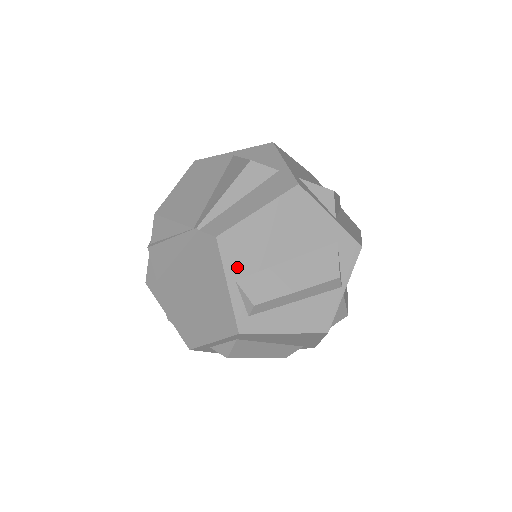
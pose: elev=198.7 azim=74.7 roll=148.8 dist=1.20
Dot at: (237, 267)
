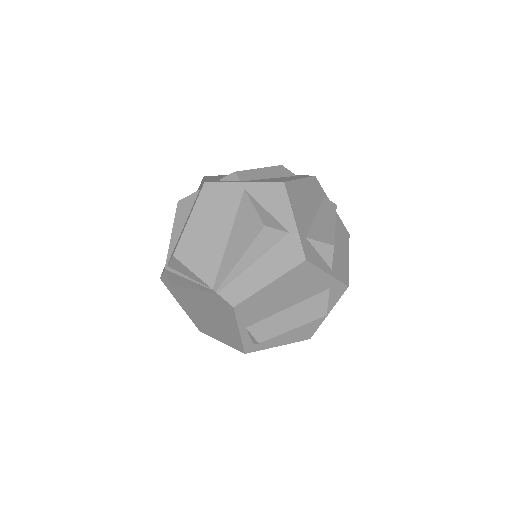
Dot at: (248, 320)
